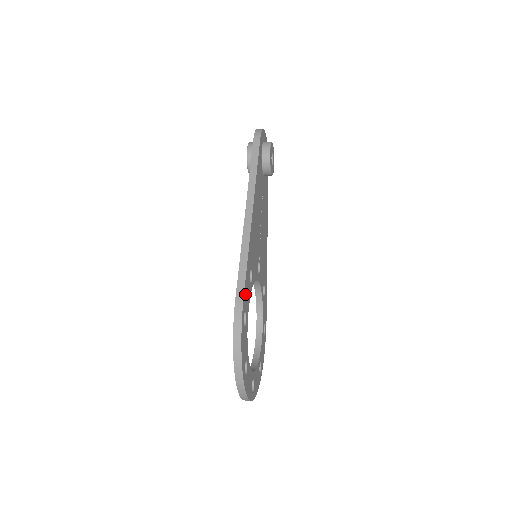
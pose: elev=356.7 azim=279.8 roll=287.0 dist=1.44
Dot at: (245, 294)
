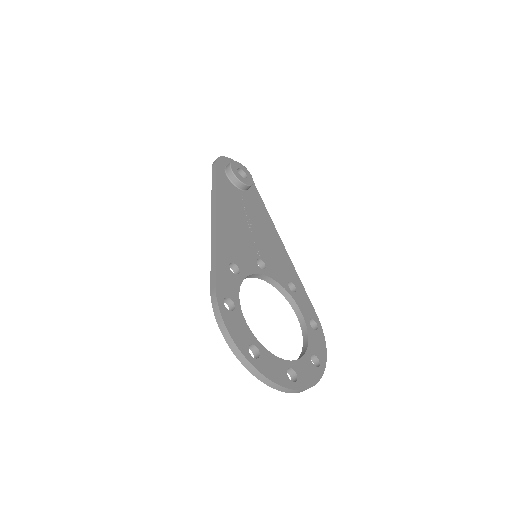
Dot at: (220, 282)
